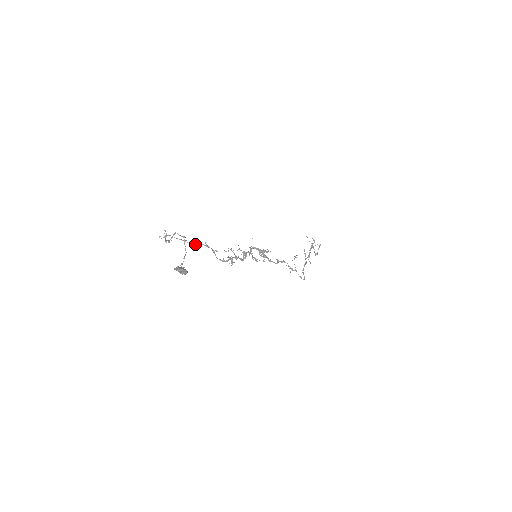
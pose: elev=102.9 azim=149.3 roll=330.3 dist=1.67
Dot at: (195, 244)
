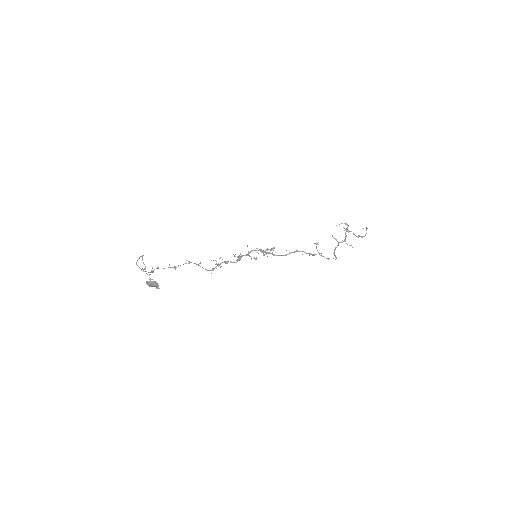
Dot at: occluded
